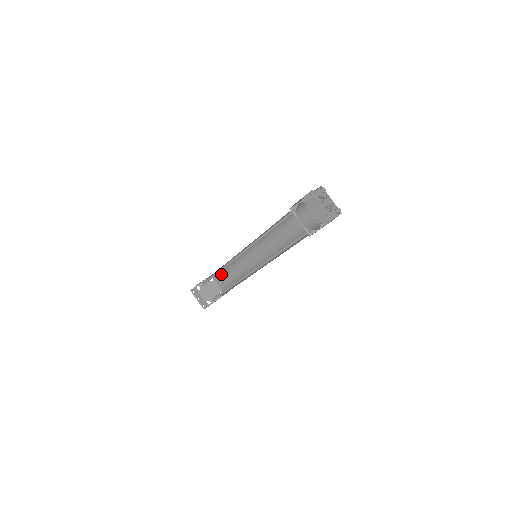
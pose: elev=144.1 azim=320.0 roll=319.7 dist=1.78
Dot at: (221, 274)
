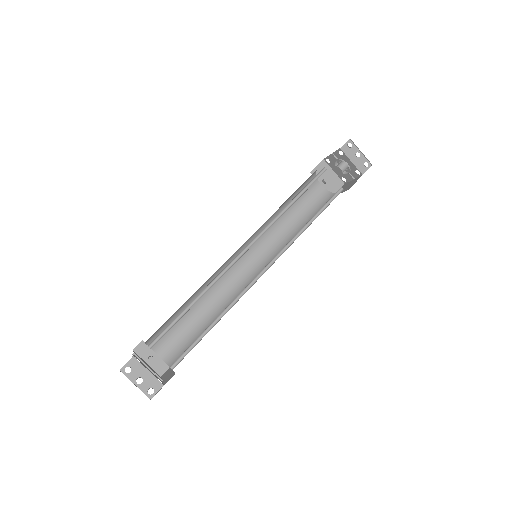
Dot at: occluded
